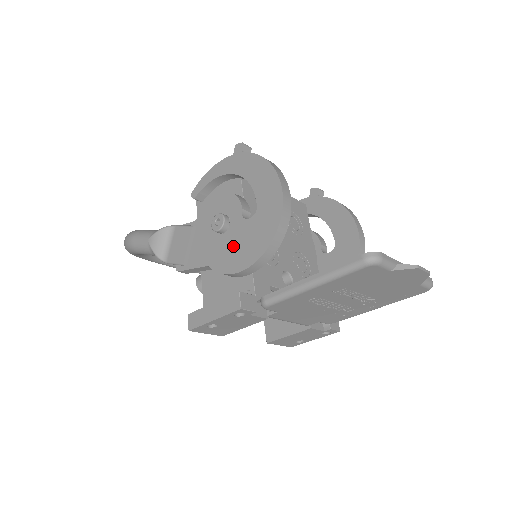
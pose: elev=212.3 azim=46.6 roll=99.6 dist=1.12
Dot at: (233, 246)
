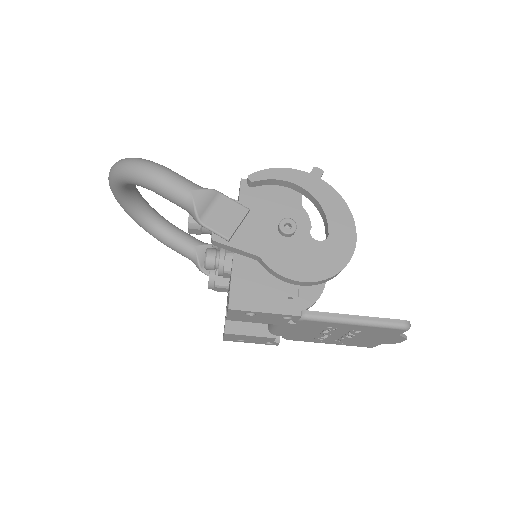
Dot at: (295, 254)
